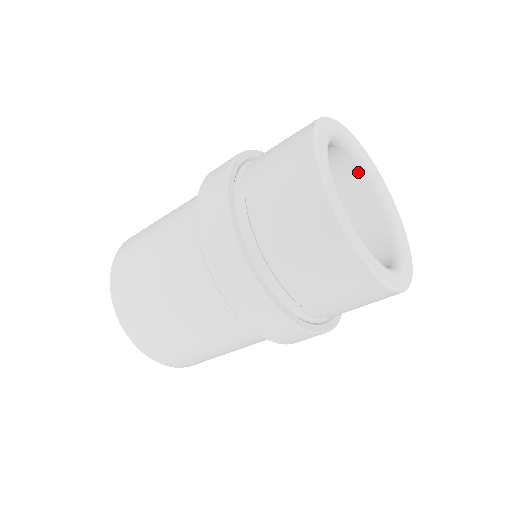
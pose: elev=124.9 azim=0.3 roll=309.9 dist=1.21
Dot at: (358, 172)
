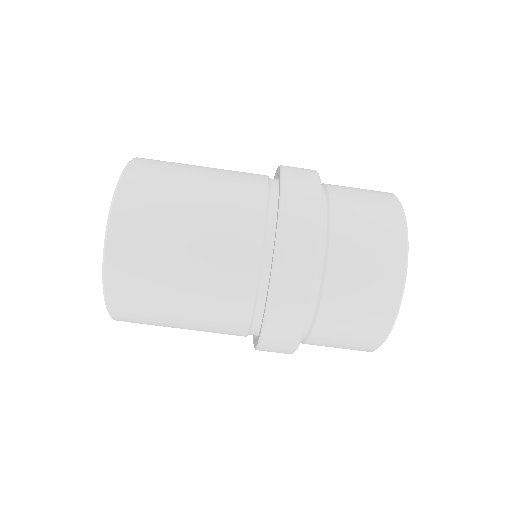
Dot at: occluded
